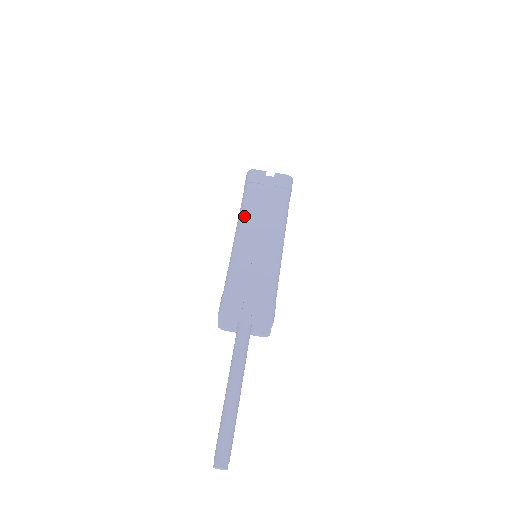
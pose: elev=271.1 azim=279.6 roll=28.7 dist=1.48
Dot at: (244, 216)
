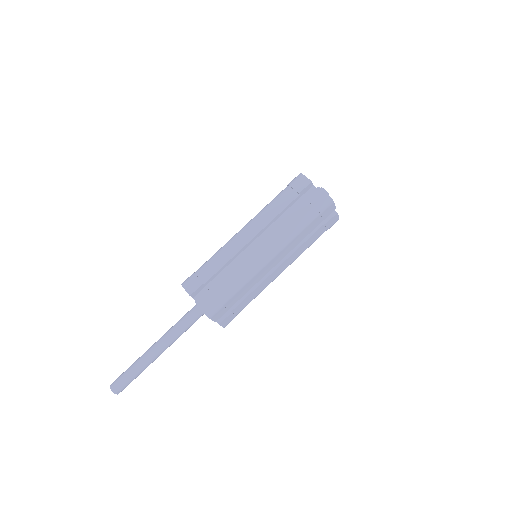
Dot at: (258, 215)
